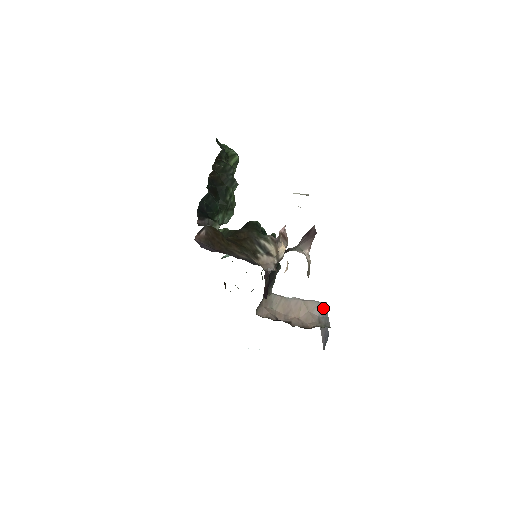
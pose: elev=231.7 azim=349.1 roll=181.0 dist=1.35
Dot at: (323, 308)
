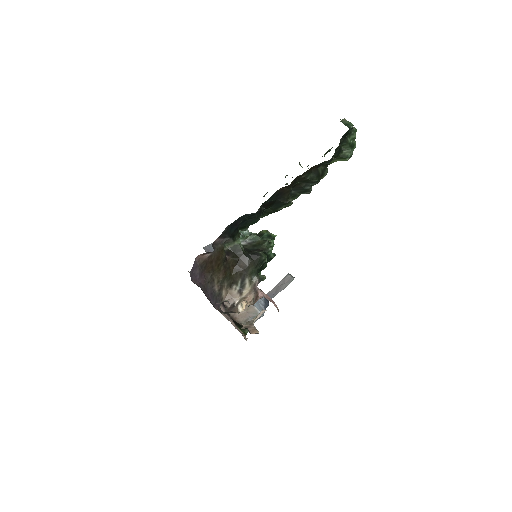
Dot at: occluded
